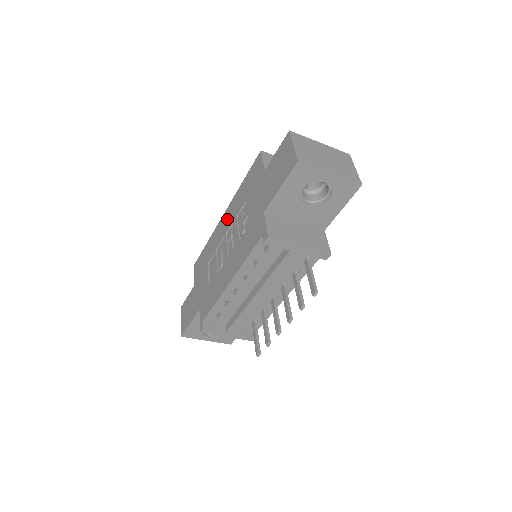
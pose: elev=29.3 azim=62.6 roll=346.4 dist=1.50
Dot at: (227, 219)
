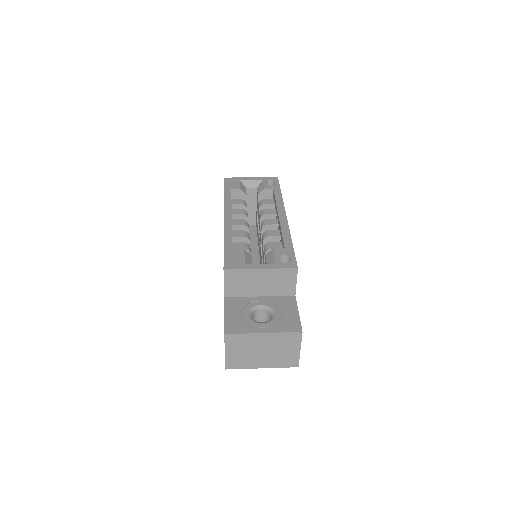
Dot at: occluded
